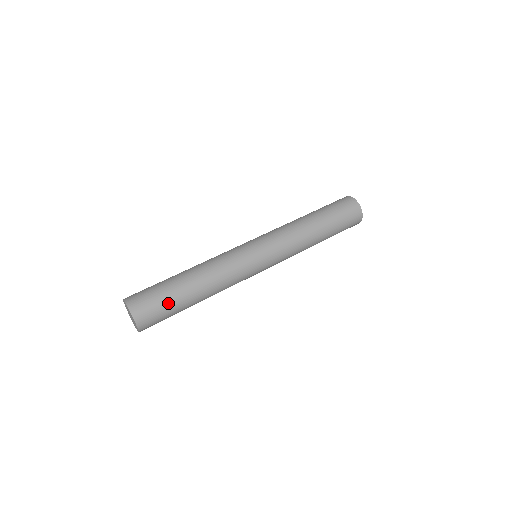
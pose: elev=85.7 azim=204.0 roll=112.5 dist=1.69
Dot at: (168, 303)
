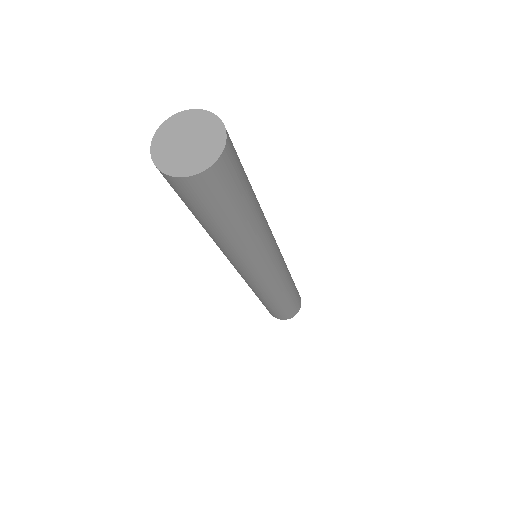
Dot at: (241, 193)
